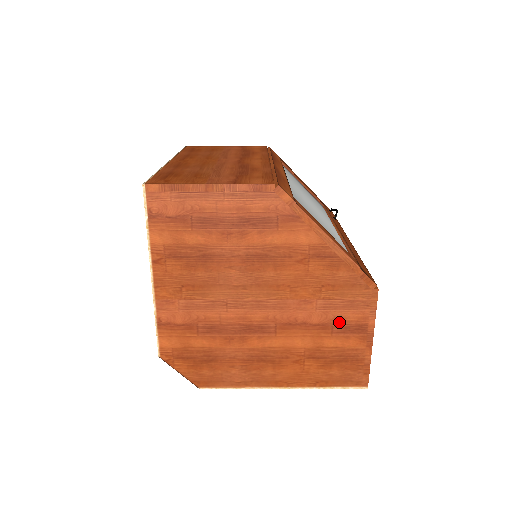
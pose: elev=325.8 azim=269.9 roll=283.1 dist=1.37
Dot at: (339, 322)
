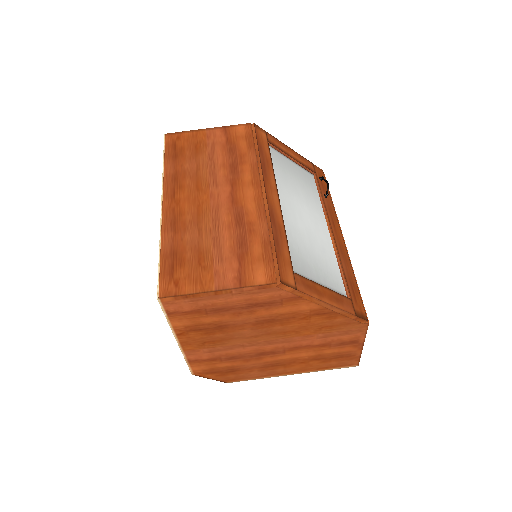
Dot at: (336, 342)
